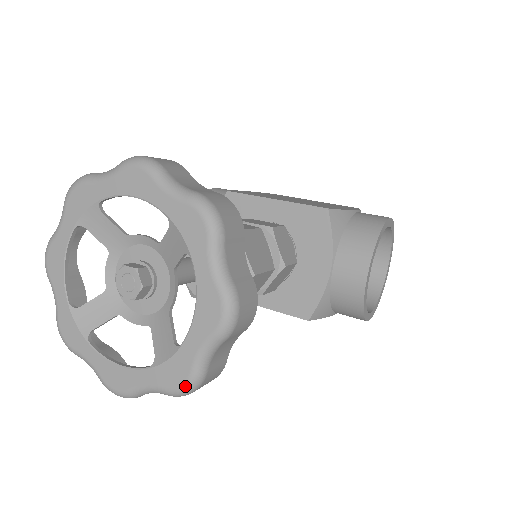
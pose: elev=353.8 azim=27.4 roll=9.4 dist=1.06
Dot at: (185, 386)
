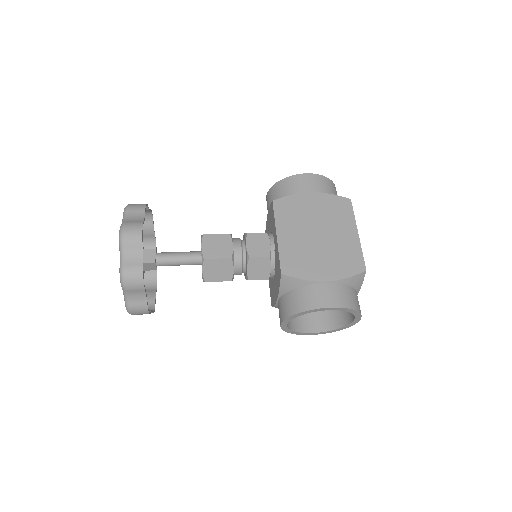
Dot at: occluded
